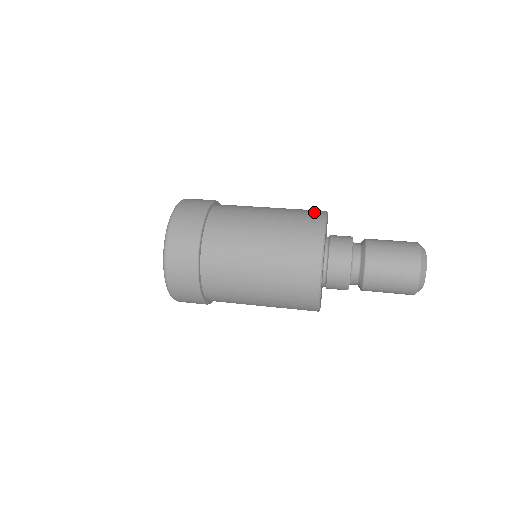
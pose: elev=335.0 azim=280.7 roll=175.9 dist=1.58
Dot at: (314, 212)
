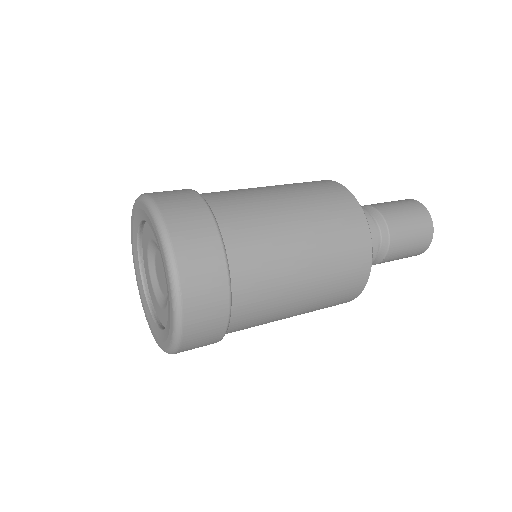
Dot at: (354, 220)
